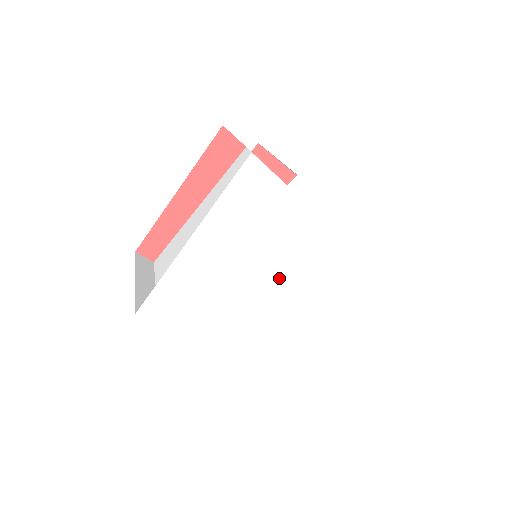
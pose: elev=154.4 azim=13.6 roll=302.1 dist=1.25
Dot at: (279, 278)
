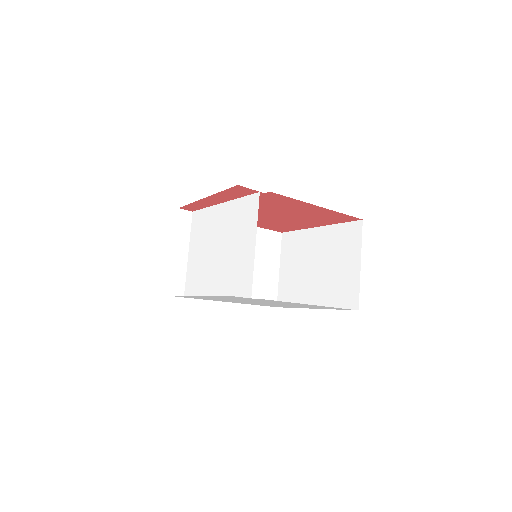
Dot at: occluded
